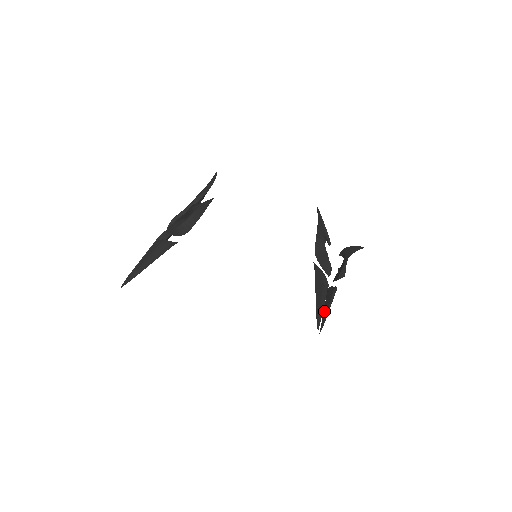
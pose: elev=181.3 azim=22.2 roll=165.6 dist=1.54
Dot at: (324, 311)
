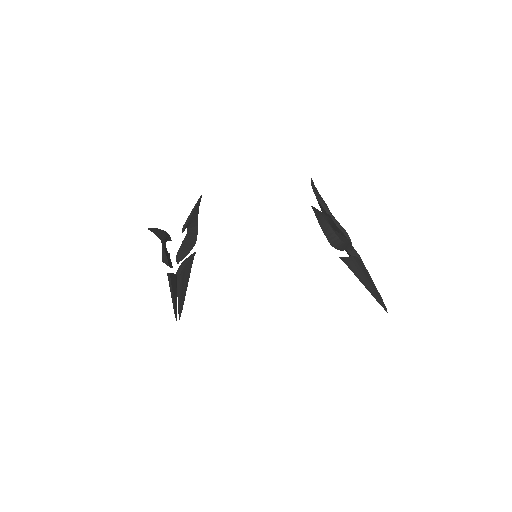
Dot at: occluded
